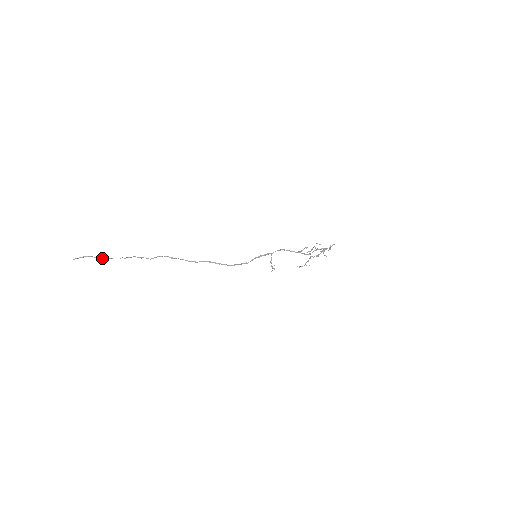
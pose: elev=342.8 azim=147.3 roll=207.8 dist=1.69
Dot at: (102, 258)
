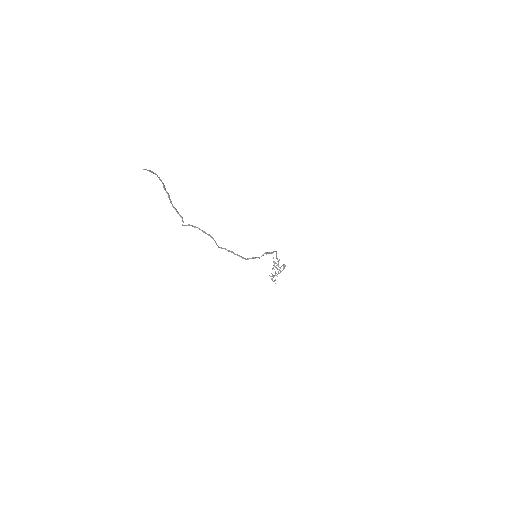
Dot at: (165, 188)
